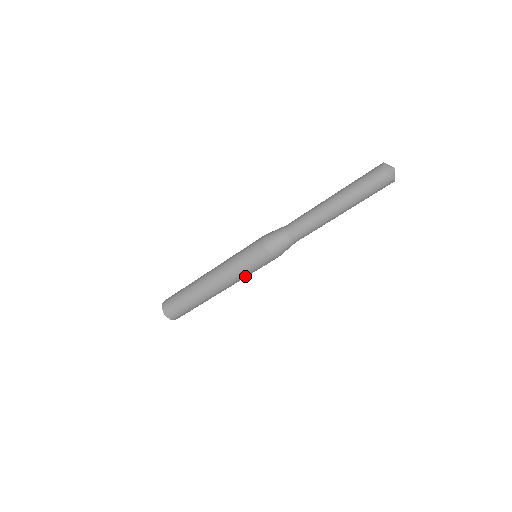
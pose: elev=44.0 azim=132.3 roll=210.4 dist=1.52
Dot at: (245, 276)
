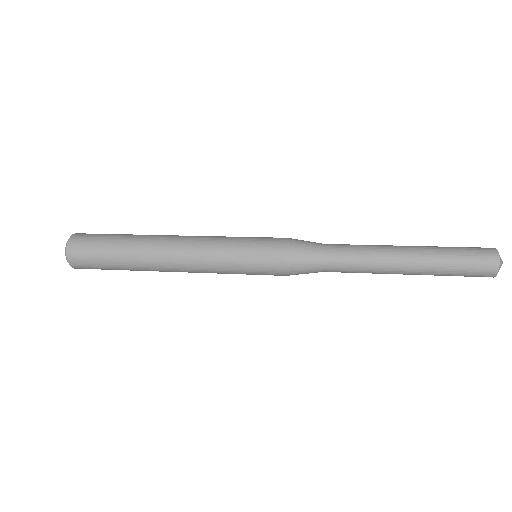
Dot at: occluded
